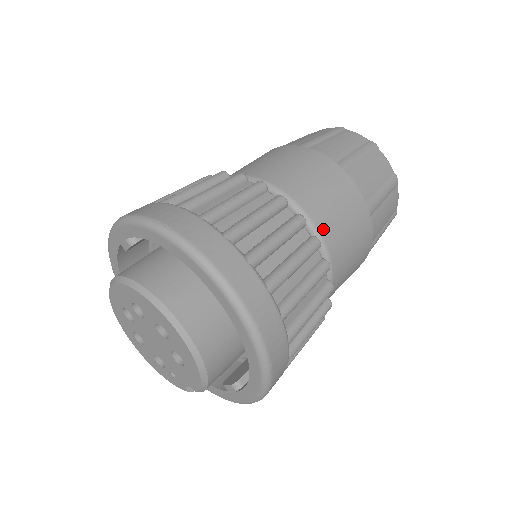
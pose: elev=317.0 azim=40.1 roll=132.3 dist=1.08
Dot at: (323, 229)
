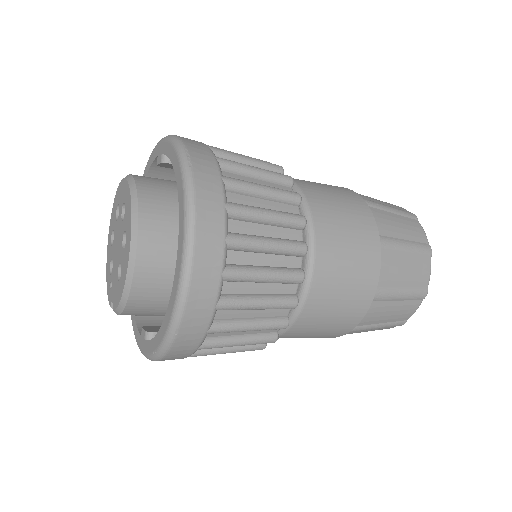
Dot at: (318, 273)
